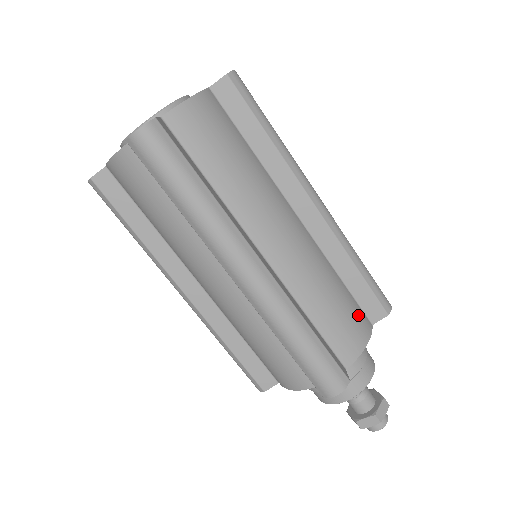
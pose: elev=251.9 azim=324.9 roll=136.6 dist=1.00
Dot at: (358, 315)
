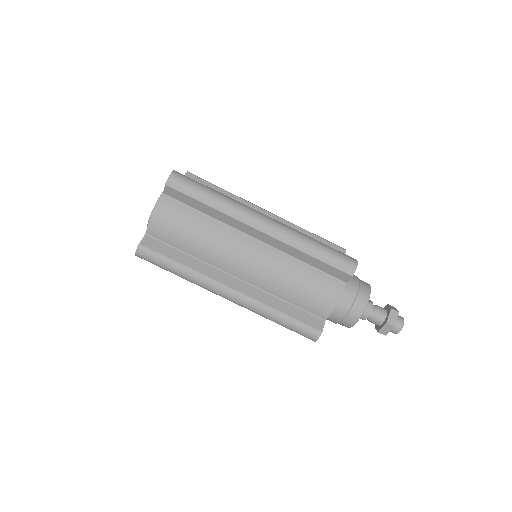
Dot at: occluded
